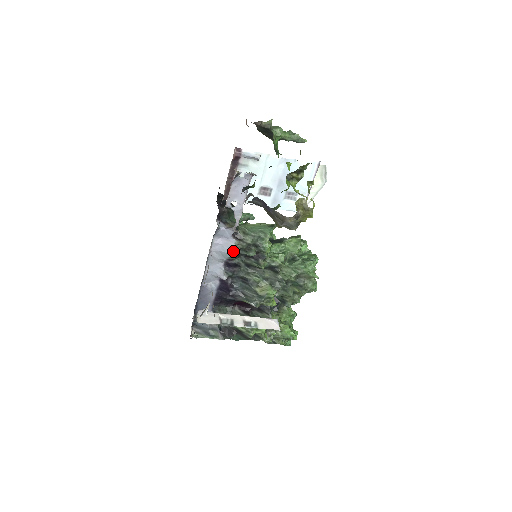
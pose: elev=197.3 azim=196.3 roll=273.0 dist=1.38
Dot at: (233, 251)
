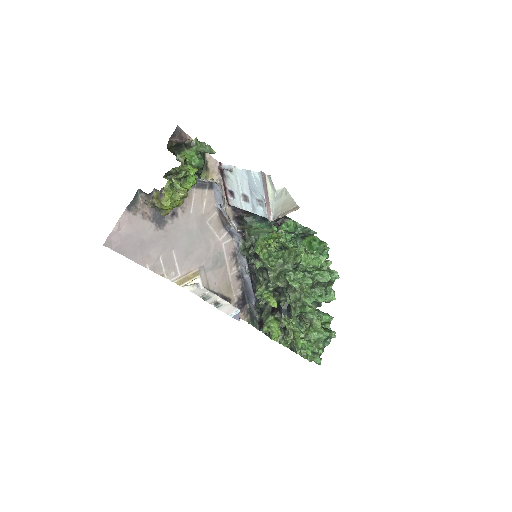
Dot at: (240, 248)
